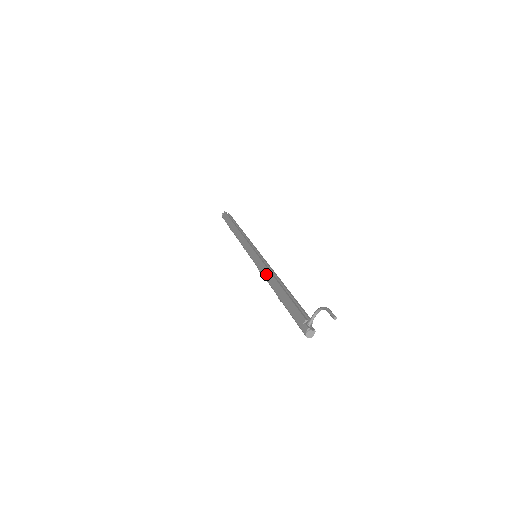
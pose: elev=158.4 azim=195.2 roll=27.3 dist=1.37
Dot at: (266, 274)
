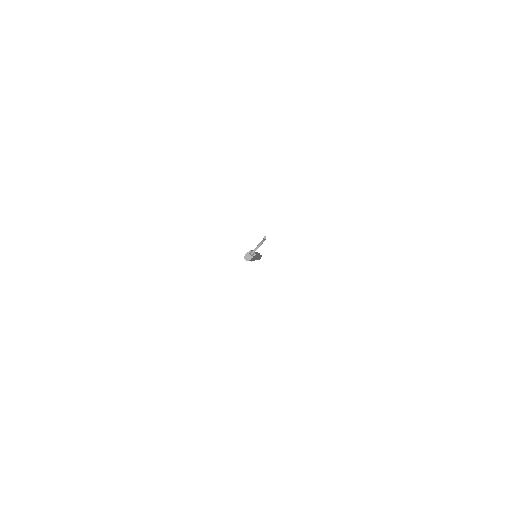
Dot at: occluded
